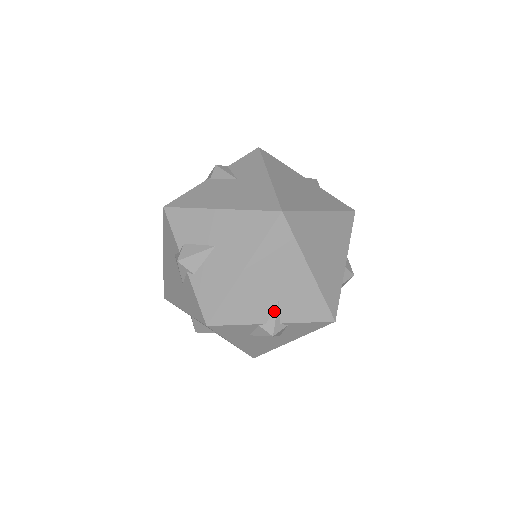
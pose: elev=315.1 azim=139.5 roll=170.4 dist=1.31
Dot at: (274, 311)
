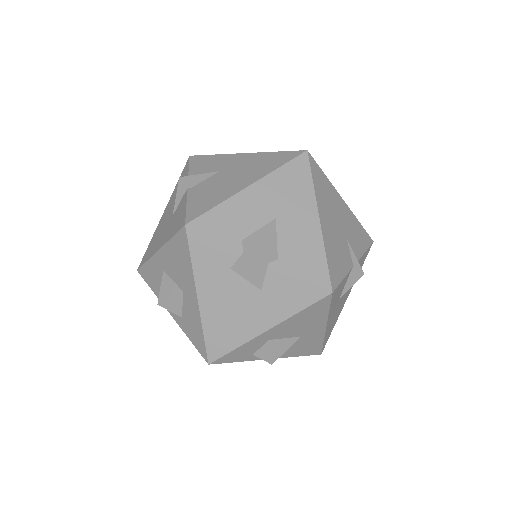
Dot at: (350, 250)
